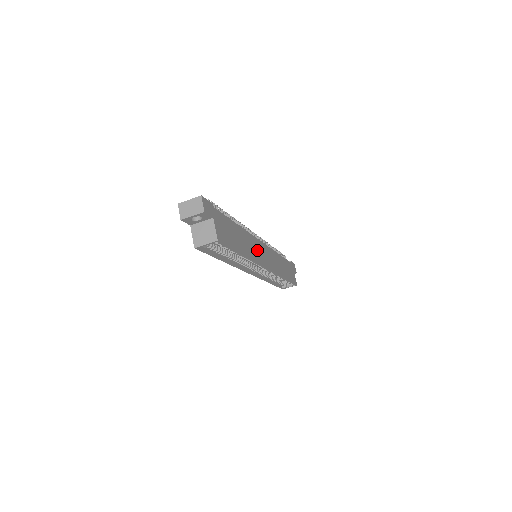
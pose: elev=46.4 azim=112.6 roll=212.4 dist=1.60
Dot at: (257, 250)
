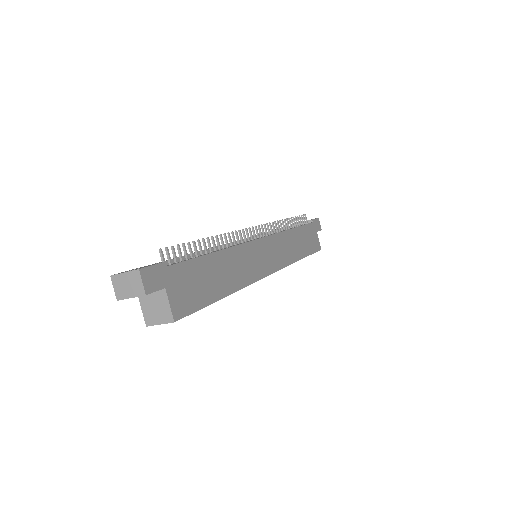
Dot at: (253, 261)
